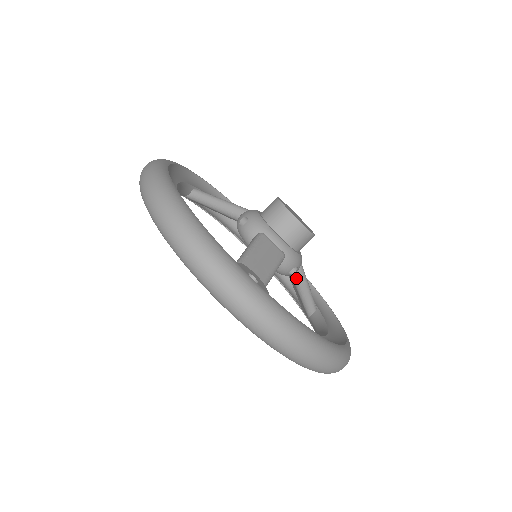
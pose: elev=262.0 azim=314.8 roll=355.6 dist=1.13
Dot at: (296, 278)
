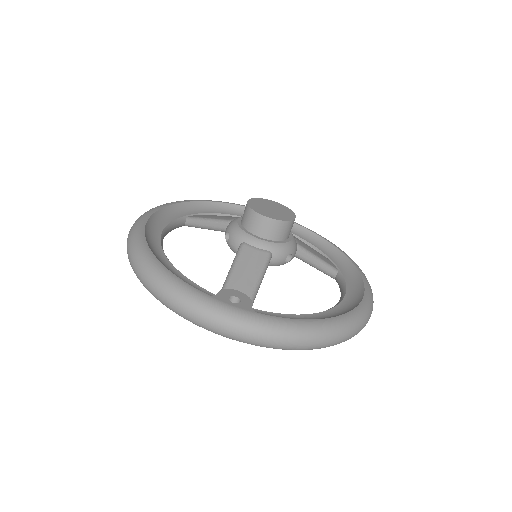
Dot at: (300, 258)
